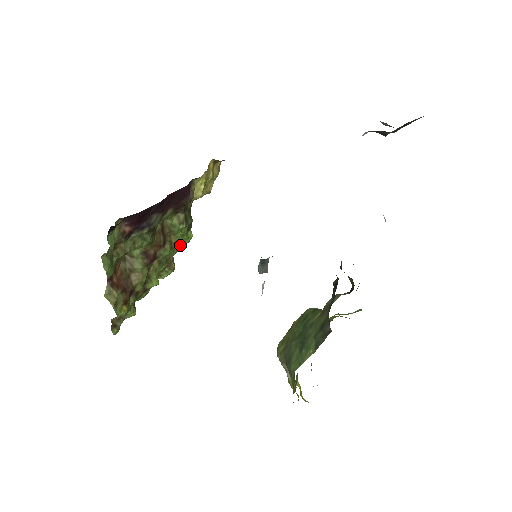
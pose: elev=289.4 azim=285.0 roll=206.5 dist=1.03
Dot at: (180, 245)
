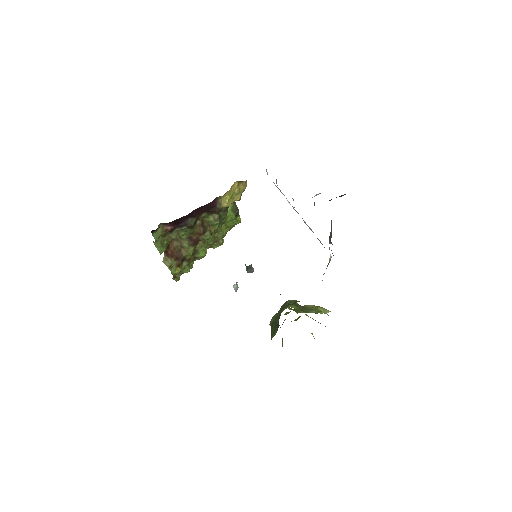
Dot at: (232, 225)
